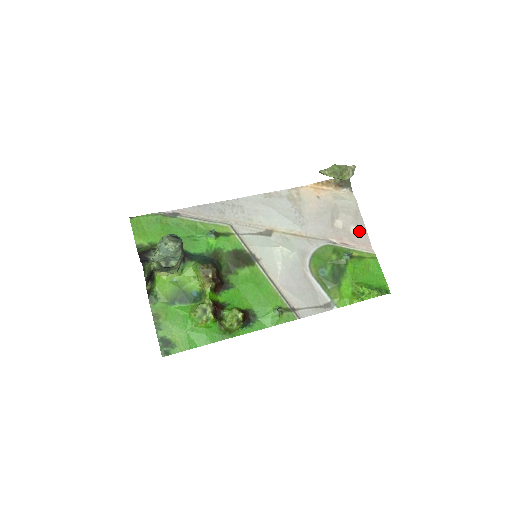
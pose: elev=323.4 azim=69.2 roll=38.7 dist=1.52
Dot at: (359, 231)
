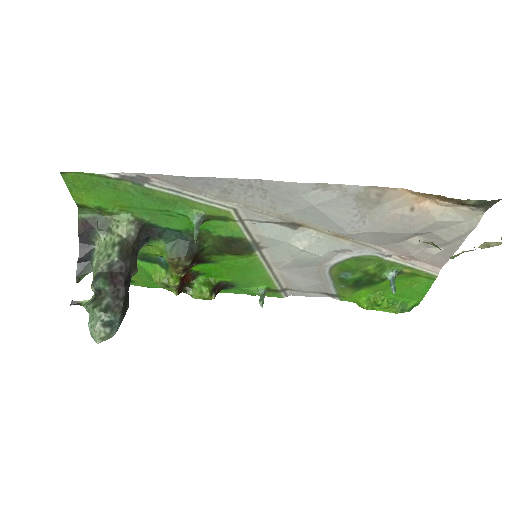
Dot at: (441, 253)
